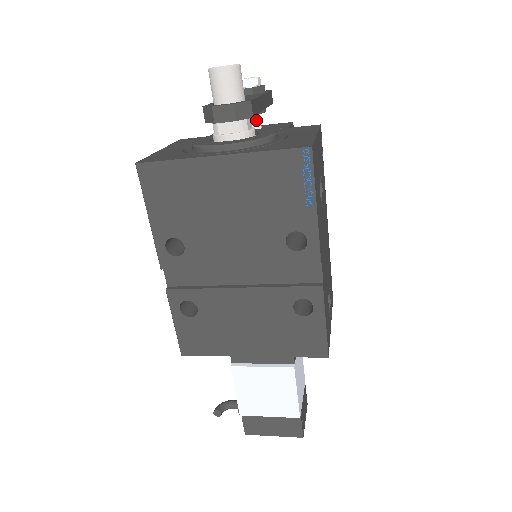
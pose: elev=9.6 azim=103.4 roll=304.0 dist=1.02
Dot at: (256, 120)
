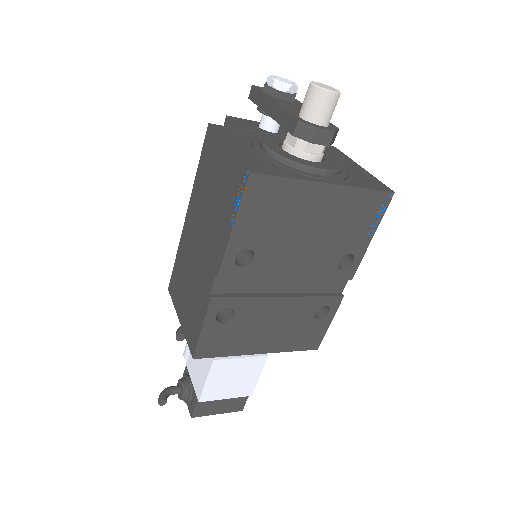
Dot at: occluded
